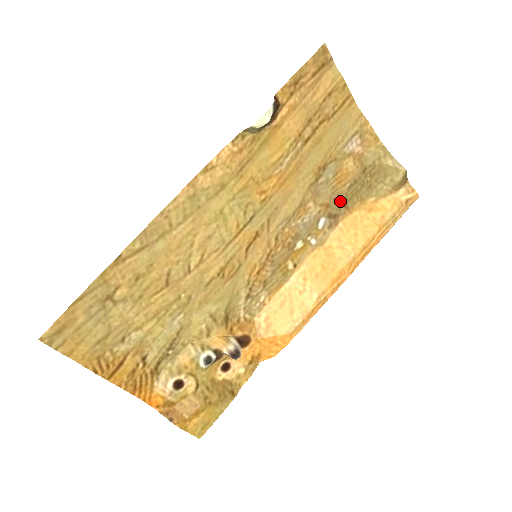
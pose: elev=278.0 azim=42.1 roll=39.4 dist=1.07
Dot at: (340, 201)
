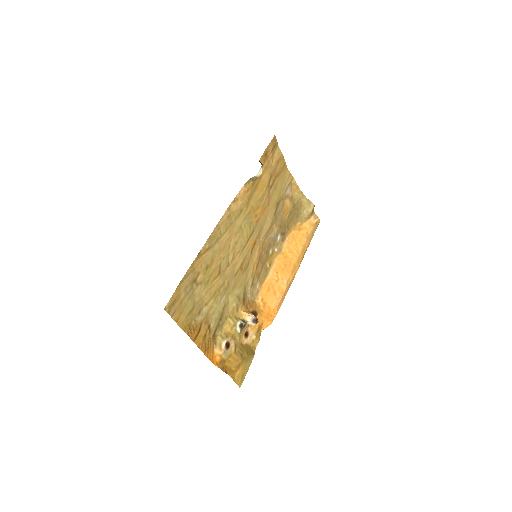
Dot at: (285, 225)
